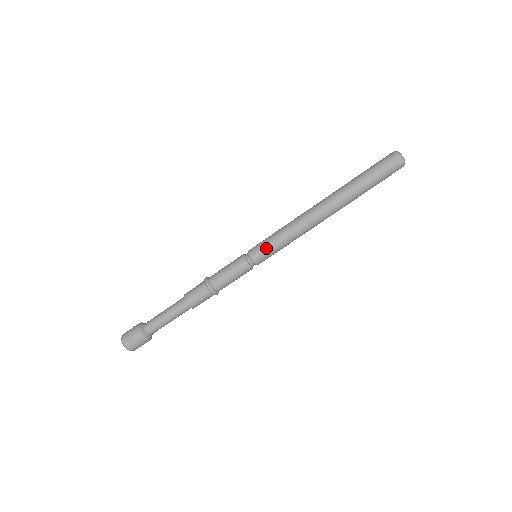
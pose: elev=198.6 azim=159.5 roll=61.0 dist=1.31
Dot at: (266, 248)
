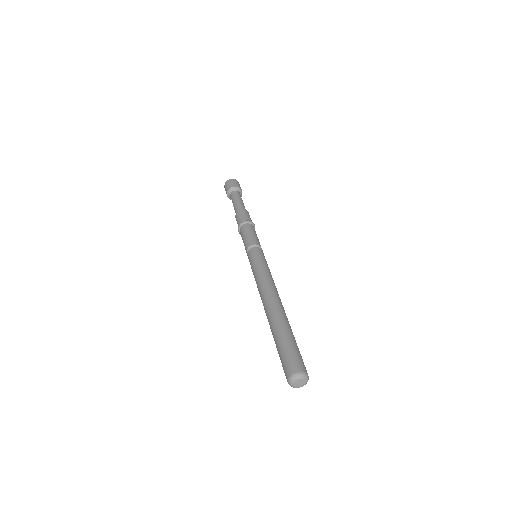
Dot at: (251, 267)
